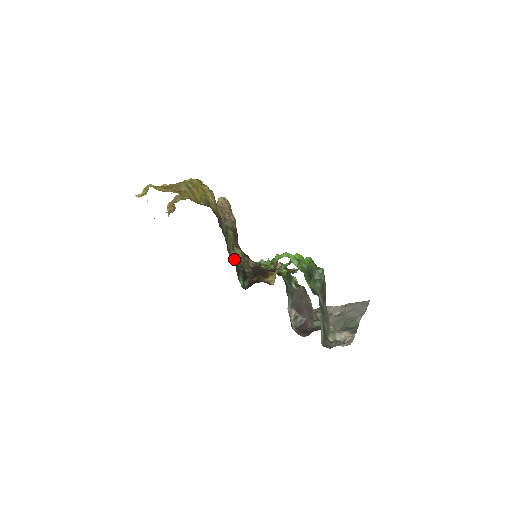
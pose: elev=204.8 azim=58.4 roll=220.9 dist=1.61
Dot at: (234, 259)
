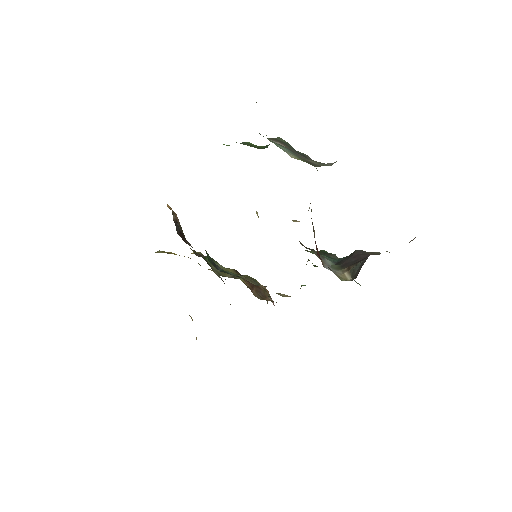
Dot at: occluded
